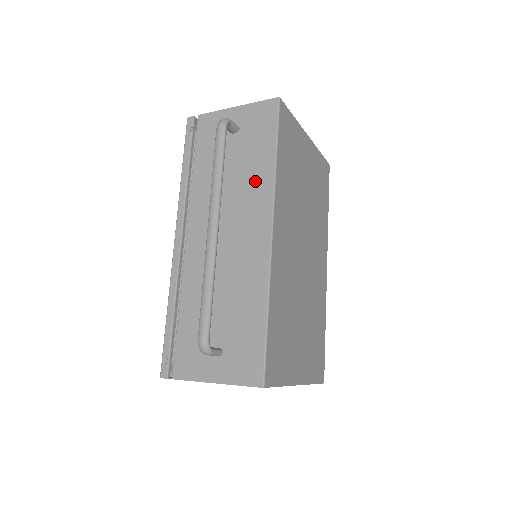
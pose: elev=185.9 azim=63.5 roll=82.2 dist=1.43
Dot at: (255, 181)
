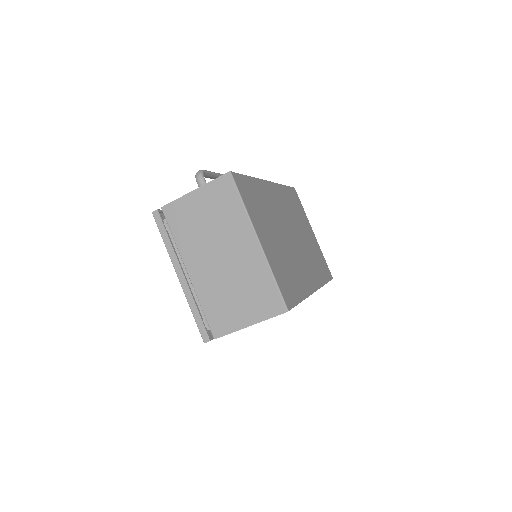
Dot at: occluded
